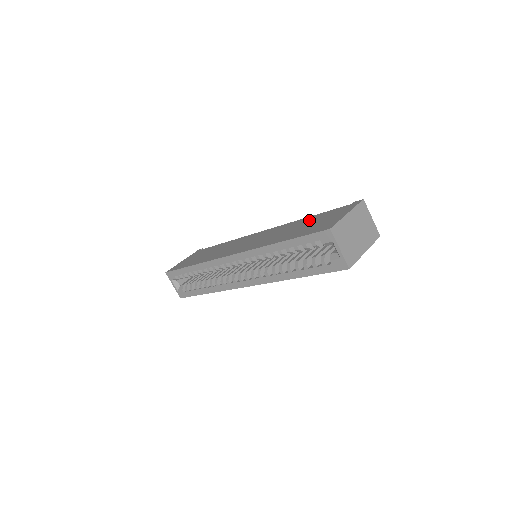
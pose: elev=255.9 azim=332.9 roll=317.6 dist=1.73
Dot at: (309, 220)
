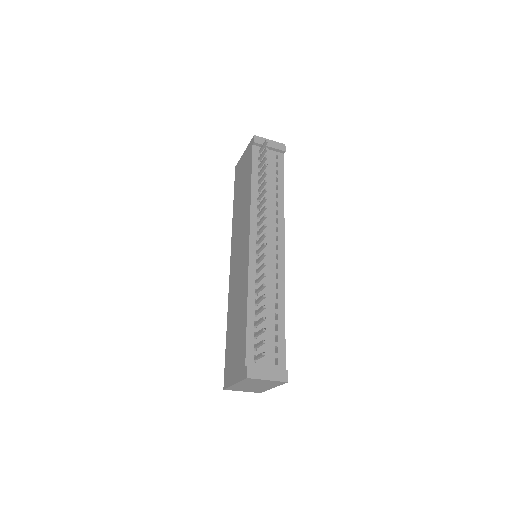
Dot at: (241, 323)
